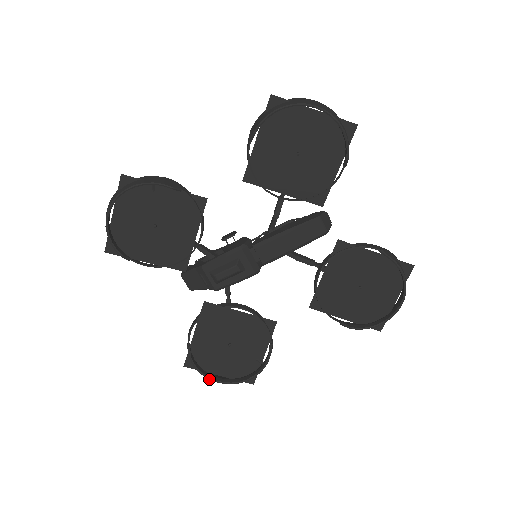
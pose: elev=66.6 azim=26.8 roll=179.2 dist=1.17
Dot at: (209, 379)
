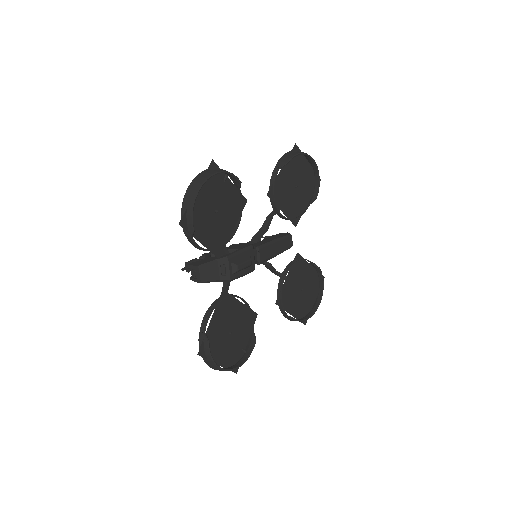
Dot at: (216, 366)
